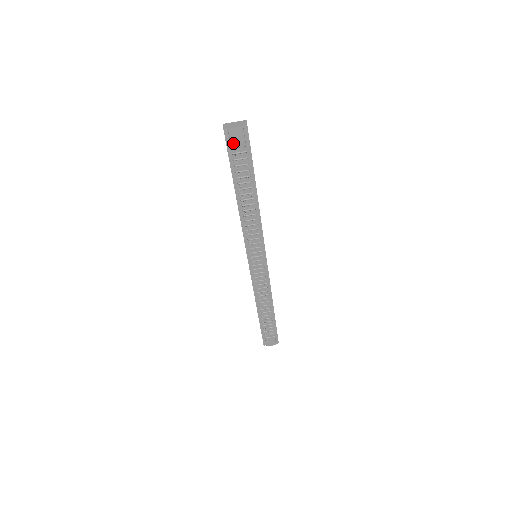
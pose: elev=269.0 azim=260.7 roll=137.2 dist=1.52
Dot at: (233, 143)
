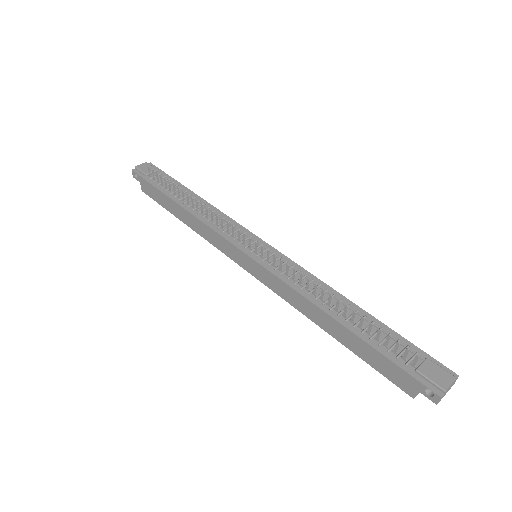
Dot at: (145, 172)
